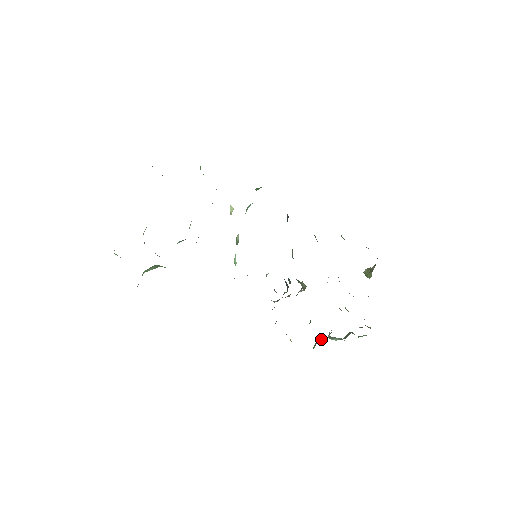
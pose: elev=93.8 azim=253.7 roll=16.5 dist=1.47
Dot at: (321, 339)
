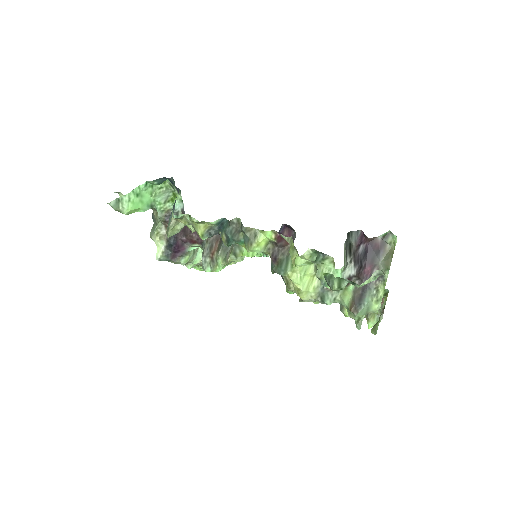
Dot at: occluded
